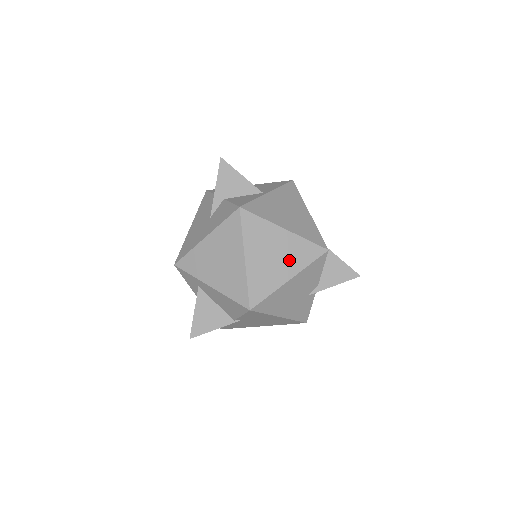
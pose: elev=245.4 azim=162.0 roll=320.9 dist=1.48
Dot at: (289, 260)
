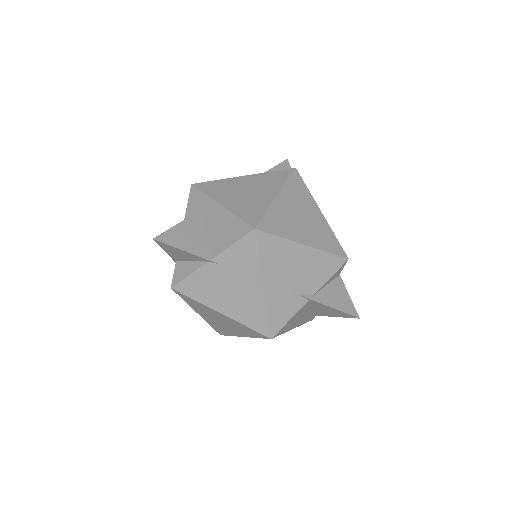
Dot at: (312, 232)
